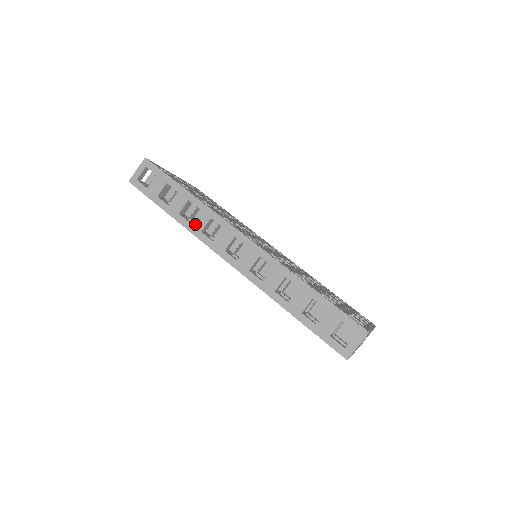
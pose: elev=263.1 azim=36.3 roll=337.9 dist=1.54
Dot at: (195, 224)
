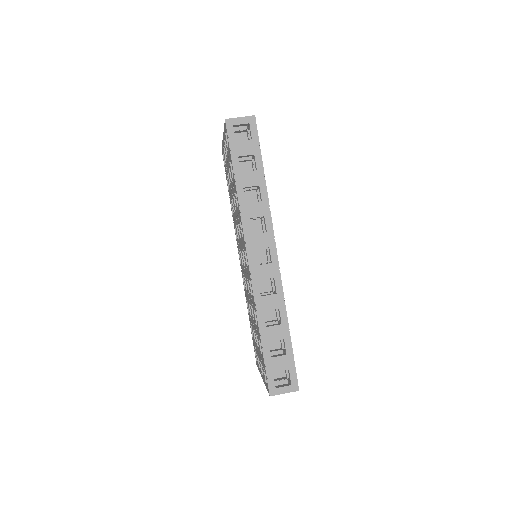
Dot at: (249, 208)
